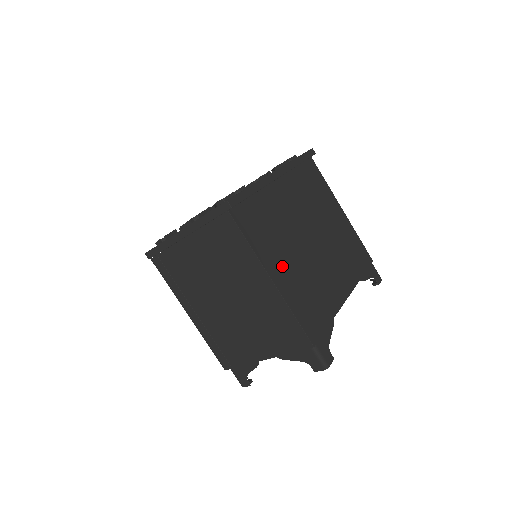
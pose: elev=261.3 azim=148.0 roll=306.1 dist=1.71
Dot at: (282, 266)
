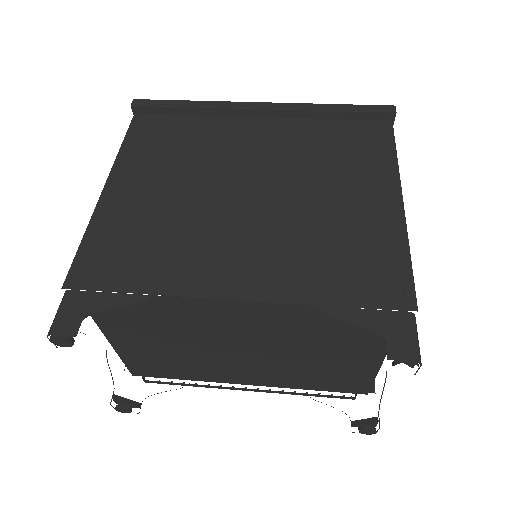
Dot at: (142, 186)
